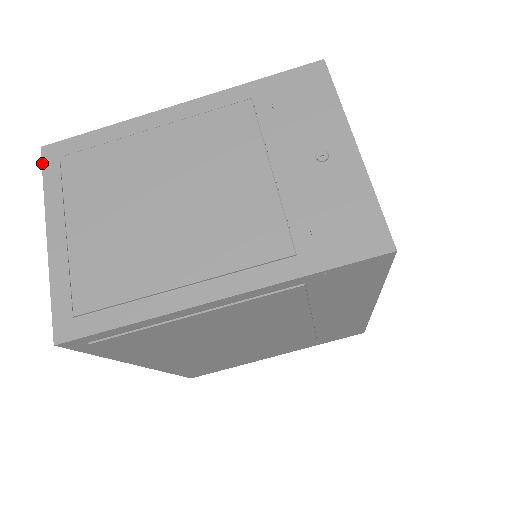
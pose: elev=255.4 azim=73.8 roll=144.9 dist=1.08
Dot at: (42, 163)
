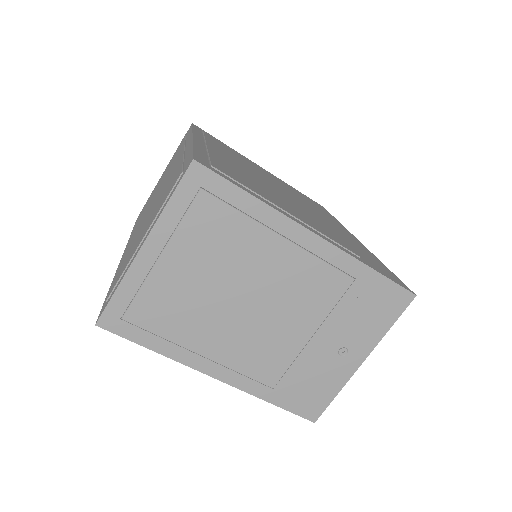
Dot at: (183, 177)
